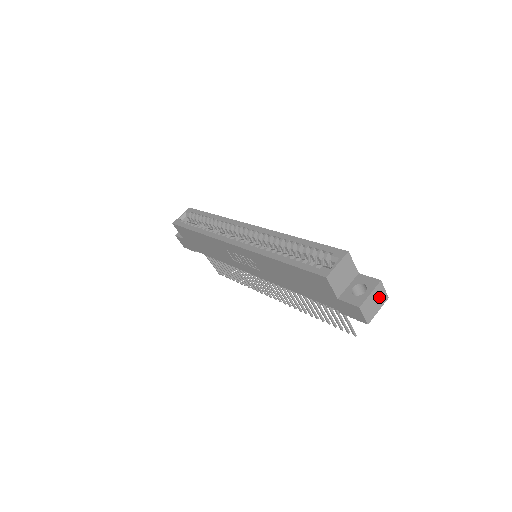
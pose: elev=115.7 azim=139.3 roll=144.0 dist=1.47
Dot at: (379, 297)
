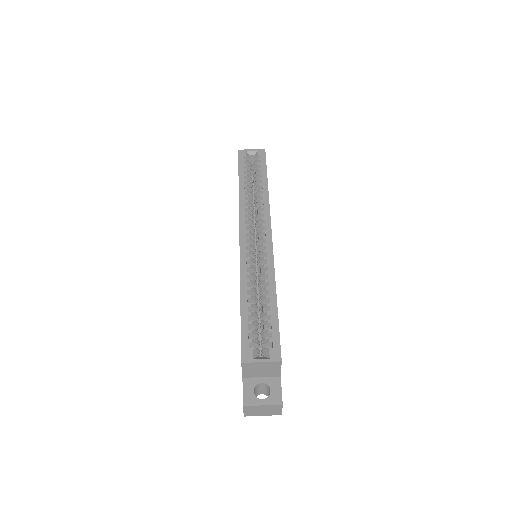
Dot at: (271, 410)
